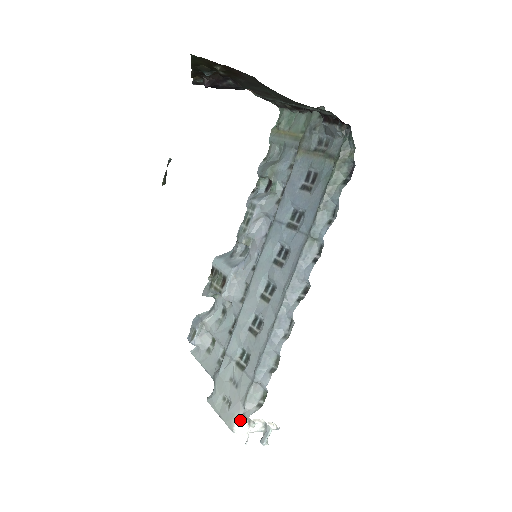
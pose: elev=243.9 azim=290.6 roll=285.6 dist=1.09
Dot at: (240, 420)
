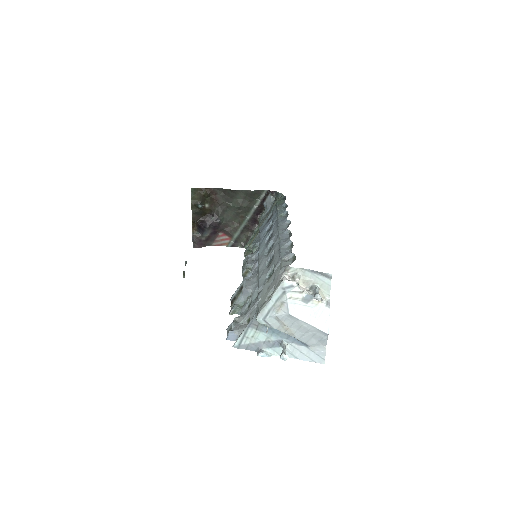
Dot at: (285, 278)
